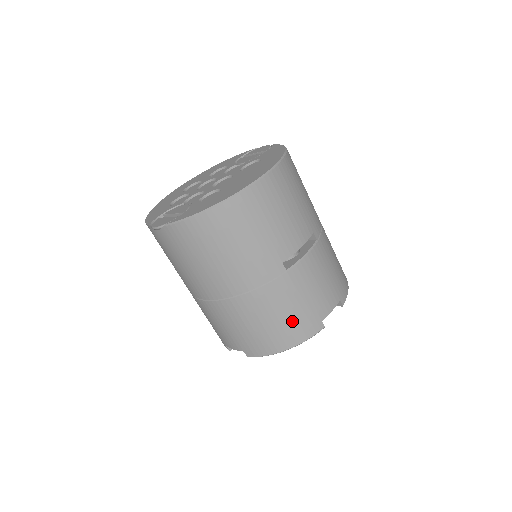
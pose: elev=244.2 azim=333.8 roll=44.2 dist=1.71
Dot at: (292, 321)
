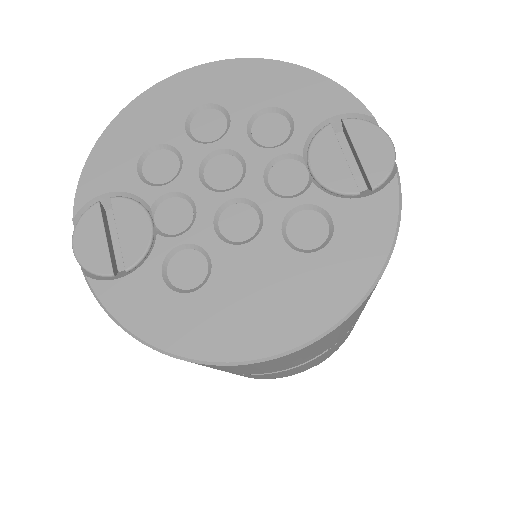
Dot at: occluded
